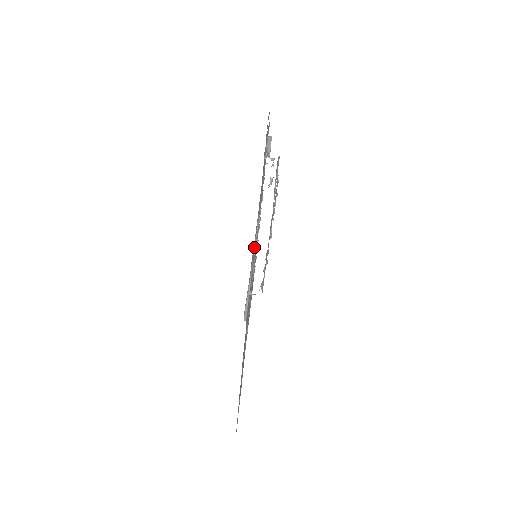
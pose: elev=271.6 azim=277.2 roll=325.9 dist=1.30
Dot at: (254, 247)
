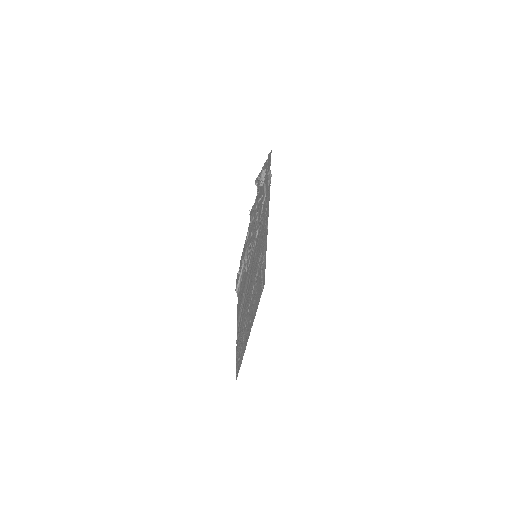
Dot at: occluded
